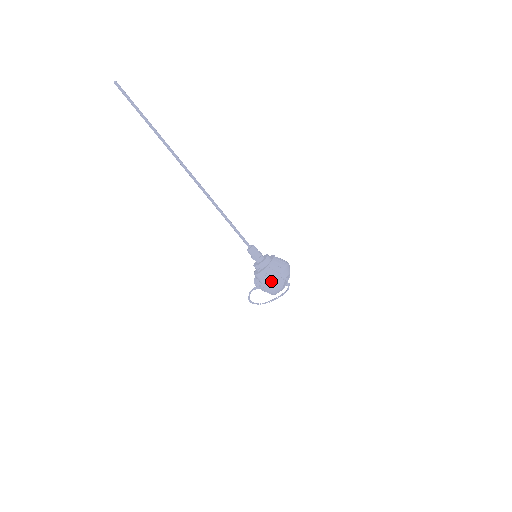
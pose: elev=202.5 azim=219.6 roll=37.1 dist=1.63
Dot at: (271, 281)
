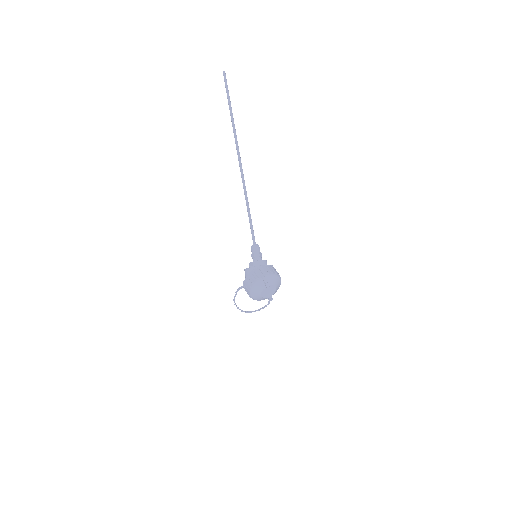
Dot at: (253, 279)
